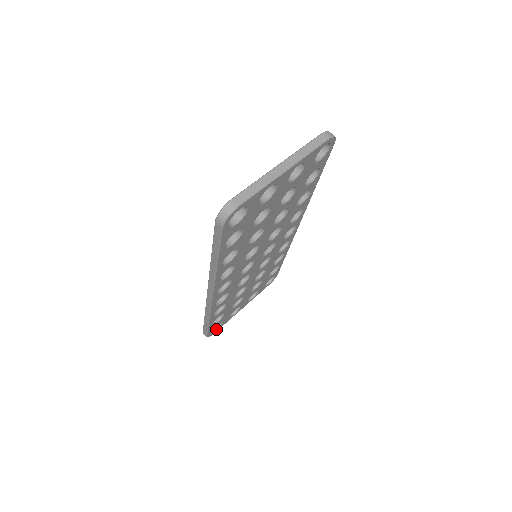
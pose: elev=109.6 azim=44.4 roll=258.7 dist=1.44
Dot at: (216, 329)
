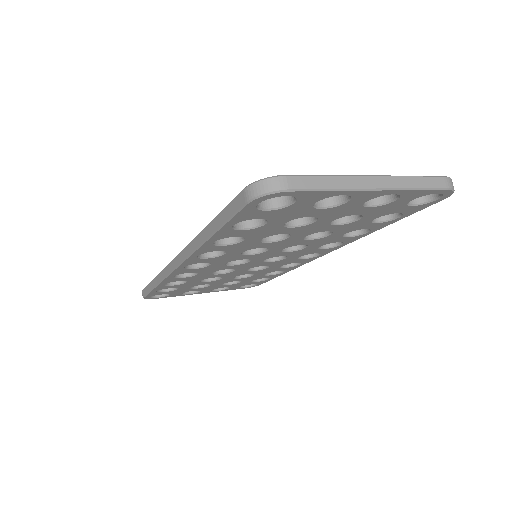
Dot at: (159, 296)
